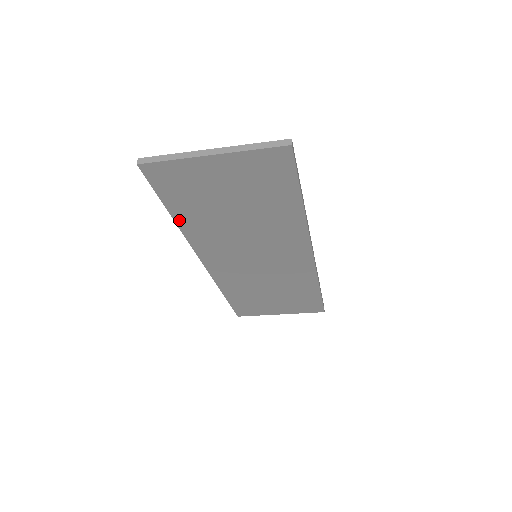
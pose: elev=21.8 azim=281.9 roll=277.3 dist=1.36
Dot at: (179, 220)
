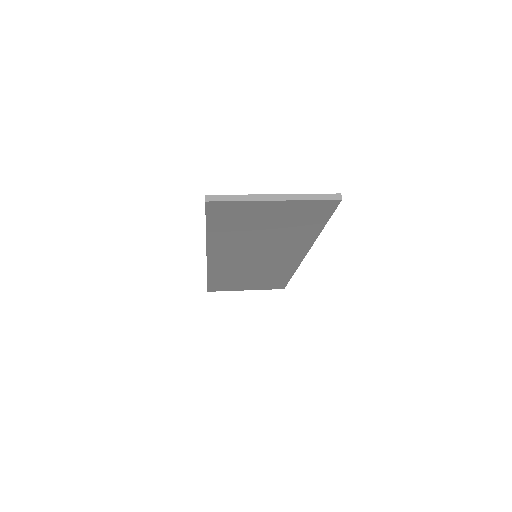
Dot at: (211, 235)
